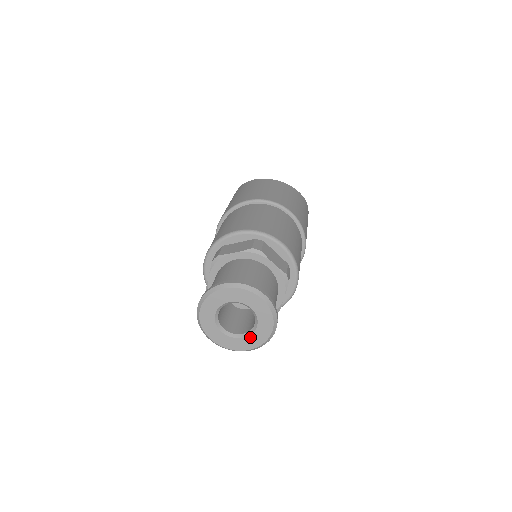
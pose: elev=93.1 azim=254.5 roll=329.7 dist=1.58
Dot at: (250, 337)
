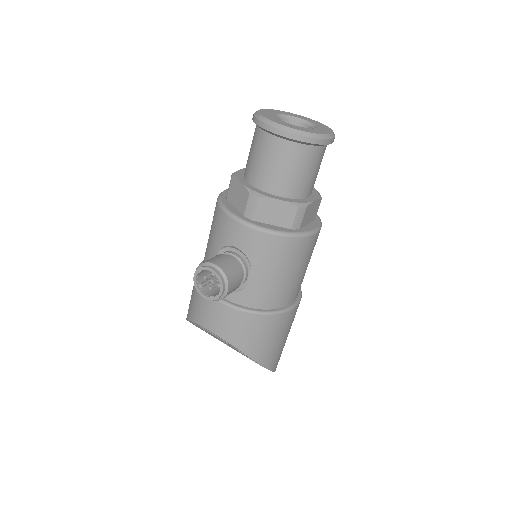
Dot at: (305, 128)
